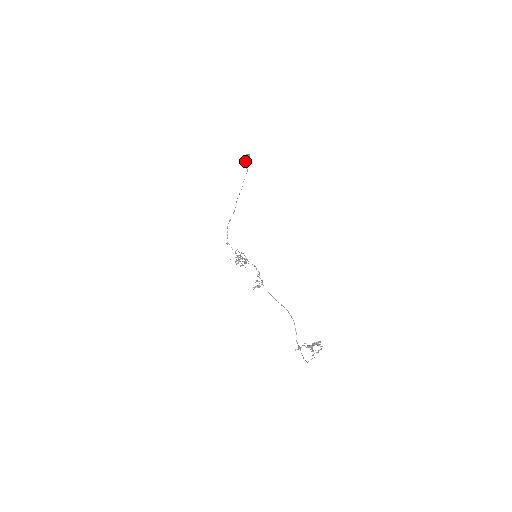
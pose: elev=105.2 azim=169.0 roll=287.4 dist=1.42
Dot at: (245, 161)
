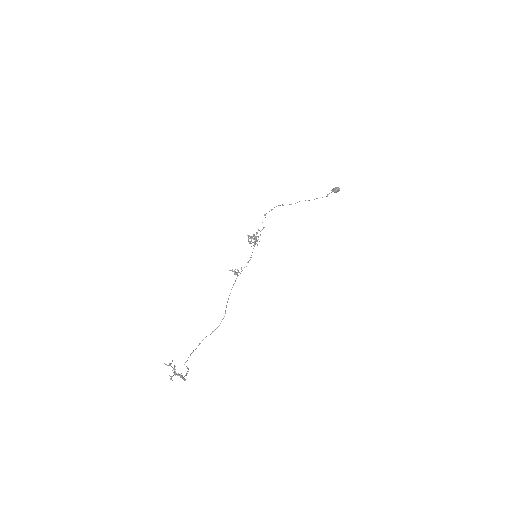
Dot at: (332, 190)
